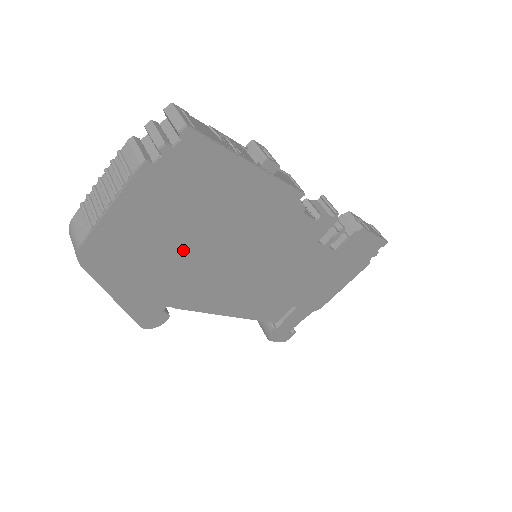
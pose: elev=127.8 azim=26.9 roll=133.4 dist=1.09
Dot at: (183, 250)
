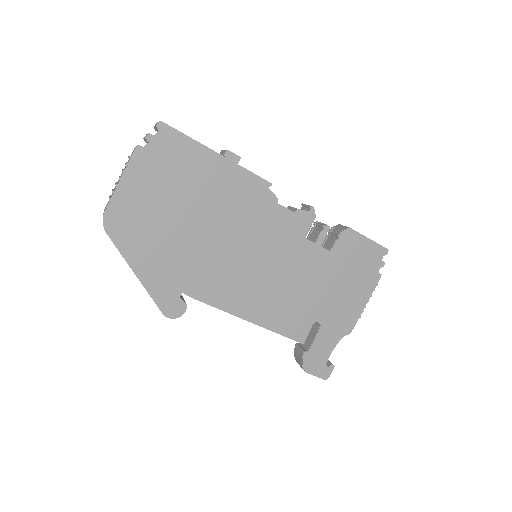
Dot at: (182, 229)
